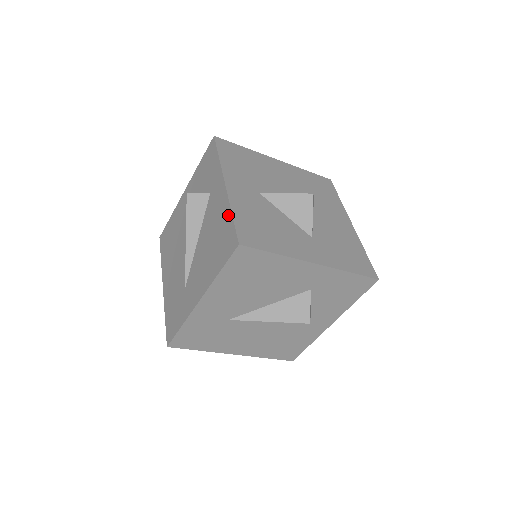
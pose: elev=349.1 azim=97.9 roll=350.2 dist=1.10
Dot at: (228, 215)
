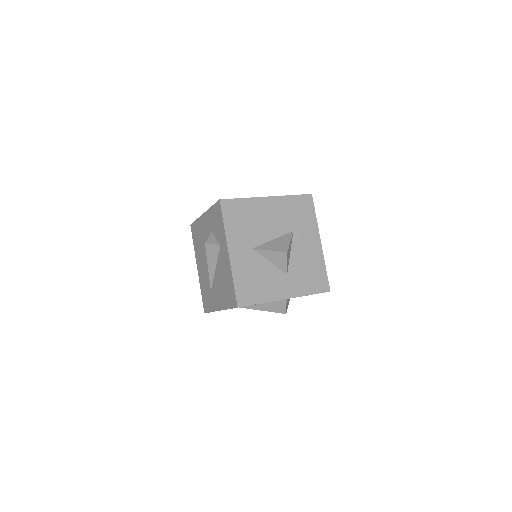
Dot at: (231, 280)
